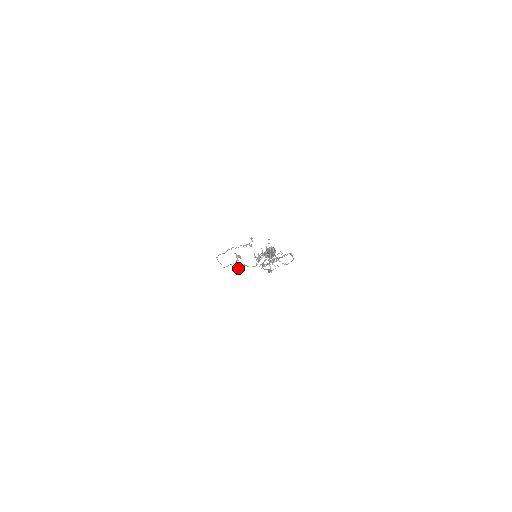
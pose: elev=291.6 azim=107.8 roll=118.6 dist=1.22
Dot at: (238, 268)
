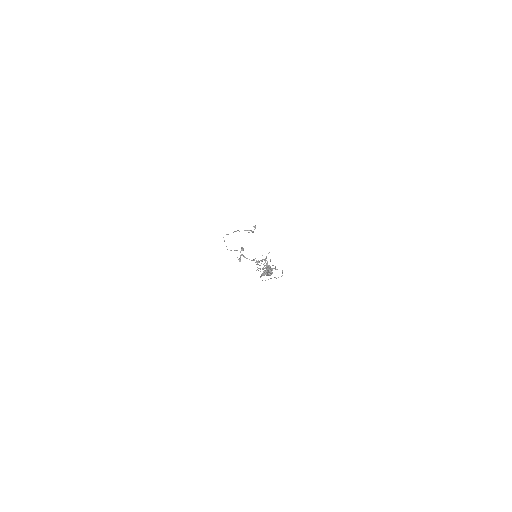
Dot at: (239, 259)
